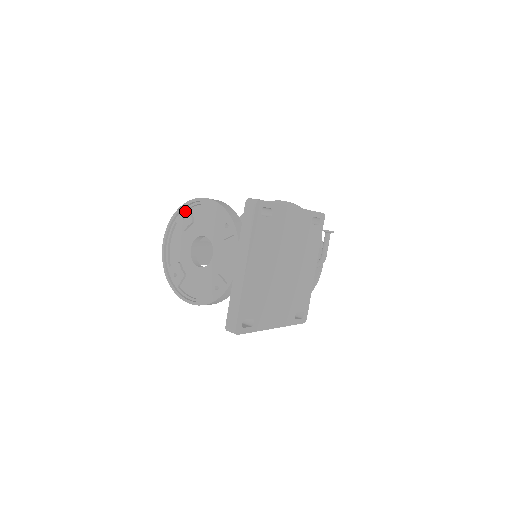
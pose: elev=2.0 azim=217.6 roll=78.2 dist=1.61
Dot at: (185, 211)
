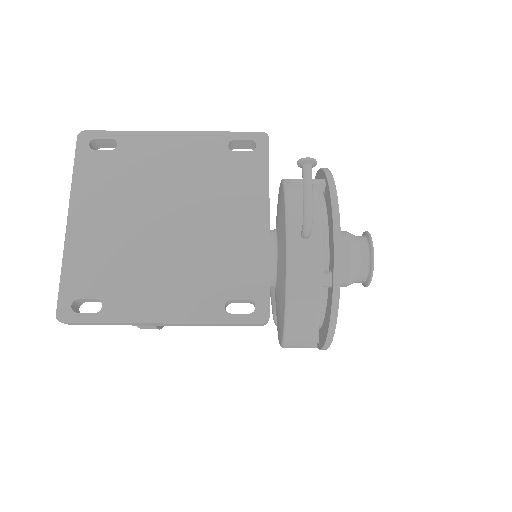
Dot at: occluded
